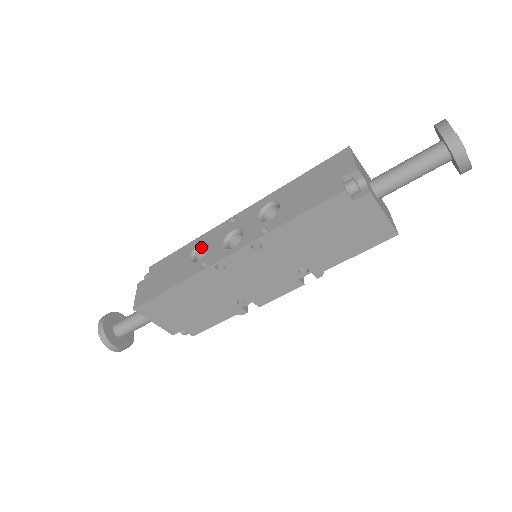
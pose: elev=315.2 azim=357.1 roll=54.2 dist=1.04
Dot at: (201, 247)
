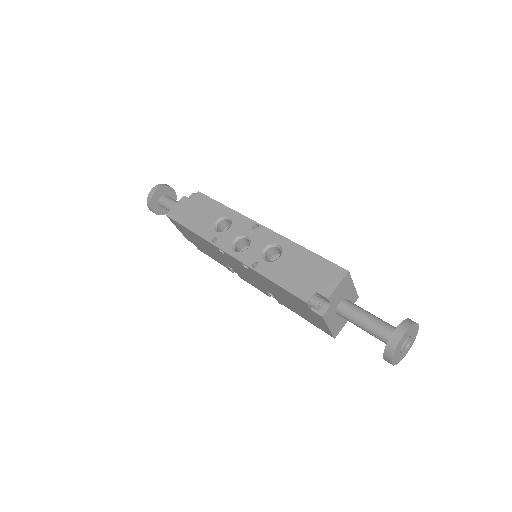
Dot at: (228, 220)
